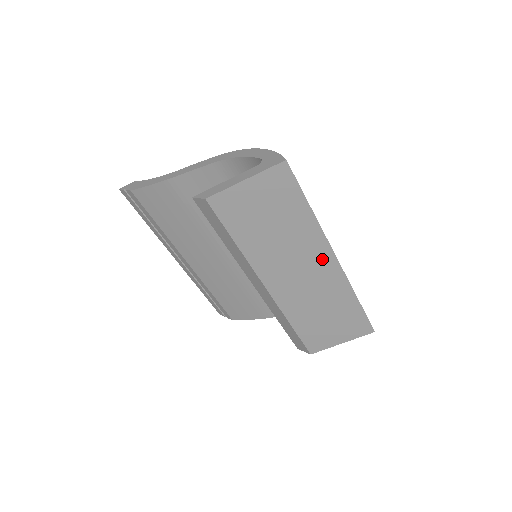
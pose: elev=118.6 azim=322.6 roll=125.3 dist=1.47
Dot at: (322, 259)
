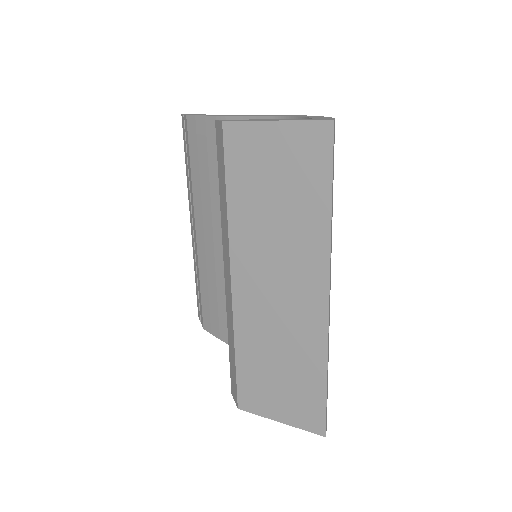
Dot at: (311, 287)
